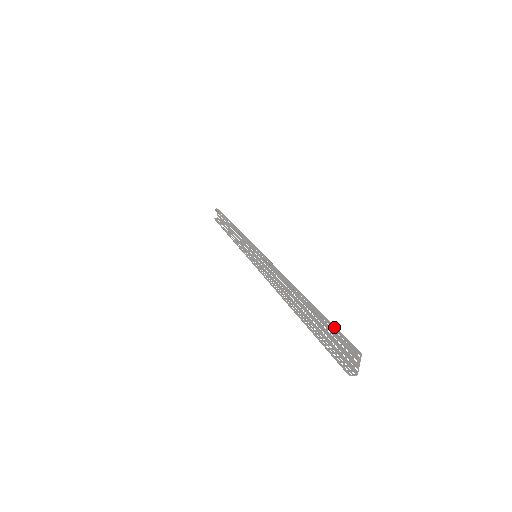
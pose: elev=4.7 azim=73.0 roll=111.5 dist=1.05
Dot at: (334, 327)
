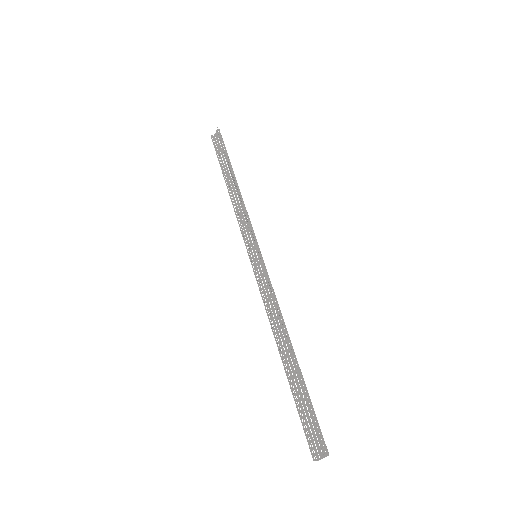
Dot at: (314, 413)
